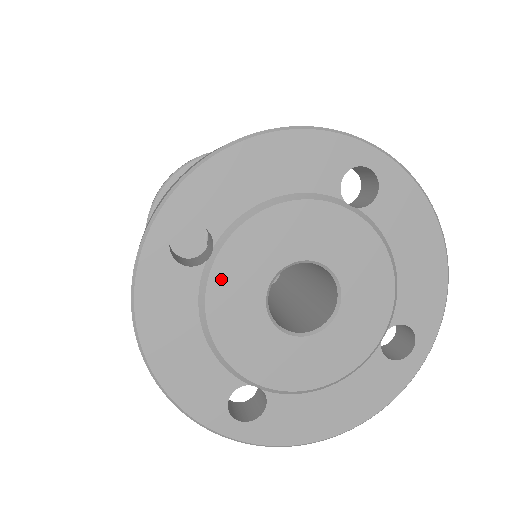
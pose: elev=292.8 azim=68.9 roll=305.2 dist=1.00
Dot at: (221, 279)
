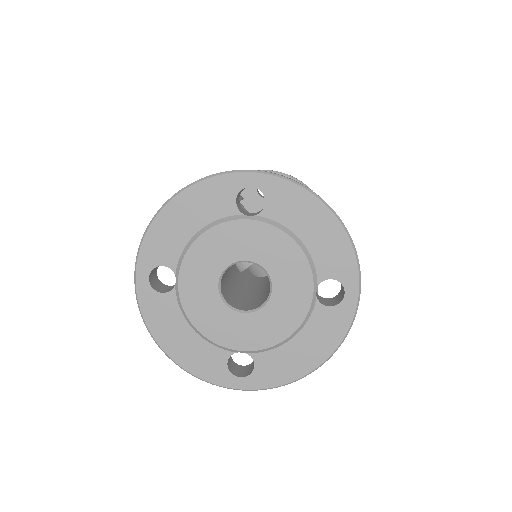
Dot at: (187, 293)
